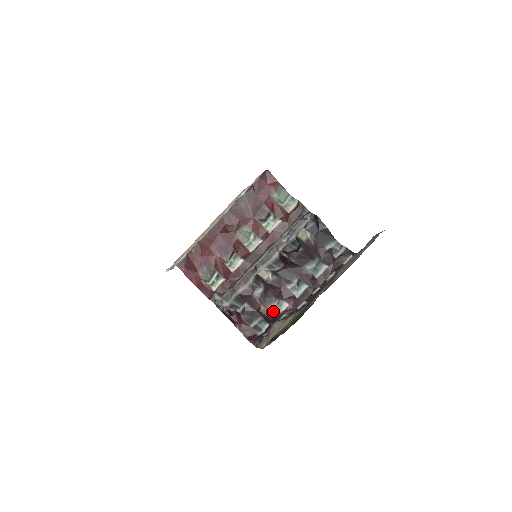
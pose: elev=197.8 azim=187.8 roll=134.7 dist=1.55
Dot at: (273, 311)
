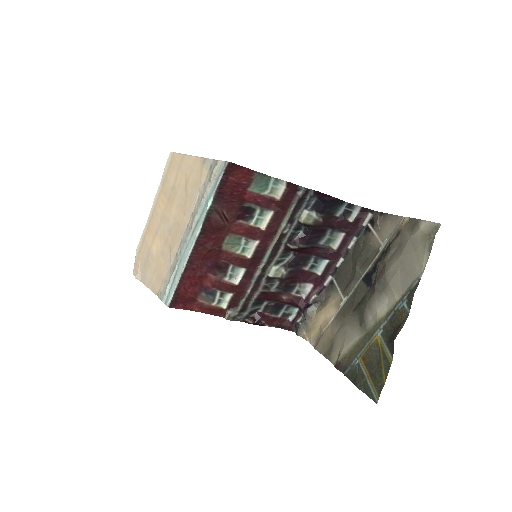
Dot at: (297, 295)
